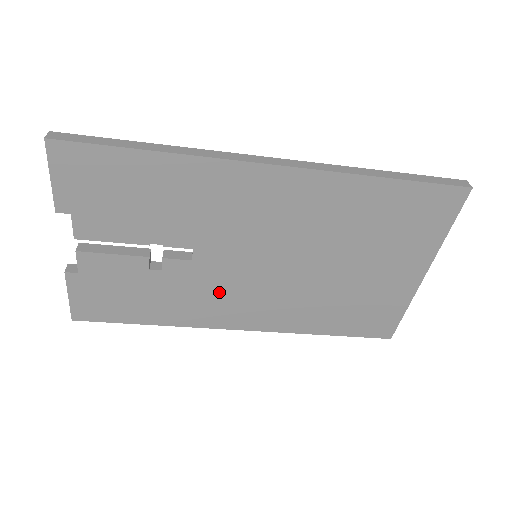
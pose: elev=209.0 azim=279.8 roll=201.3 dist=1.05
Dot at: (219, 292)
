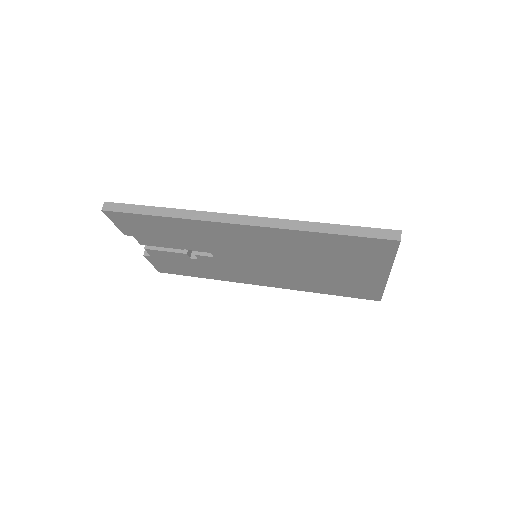
Dot at: (239, 270)
